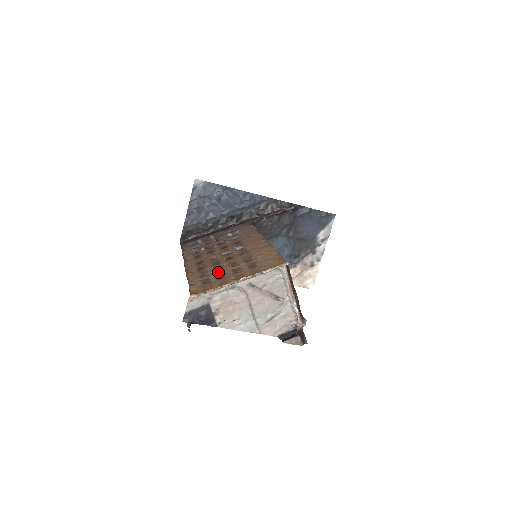
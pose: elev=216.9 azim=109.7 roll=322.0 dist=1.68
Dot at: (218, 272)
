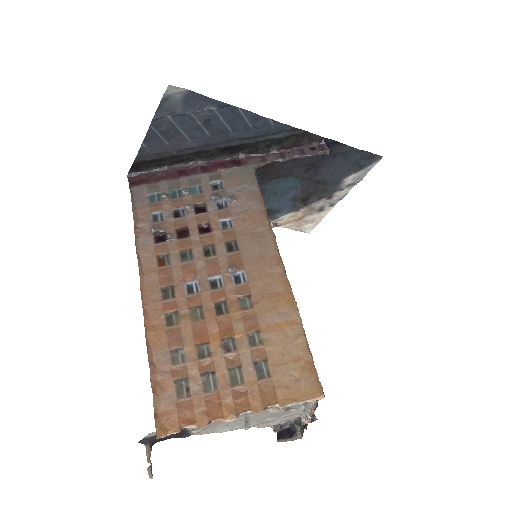
Dot at: (202, 358)
